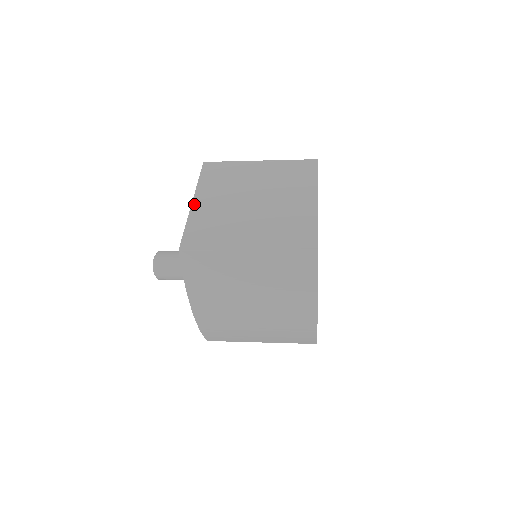
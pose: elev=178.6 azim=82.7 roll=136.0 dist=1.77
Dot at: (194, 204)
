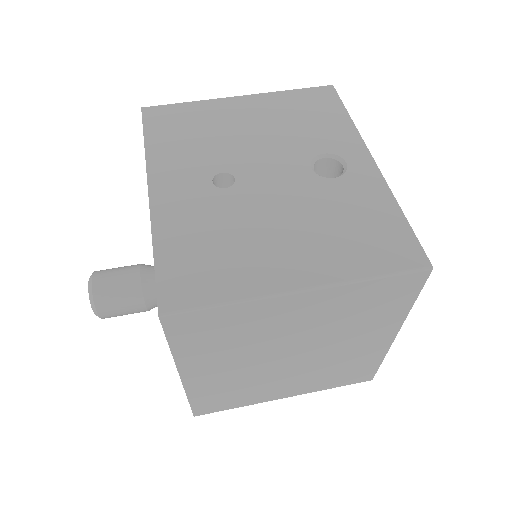
Dot at: (186, 381)
